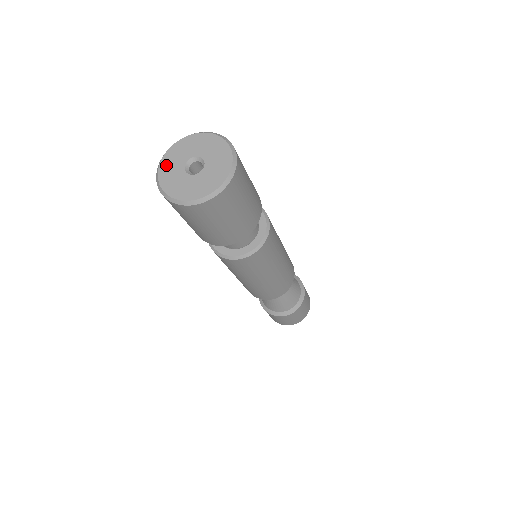
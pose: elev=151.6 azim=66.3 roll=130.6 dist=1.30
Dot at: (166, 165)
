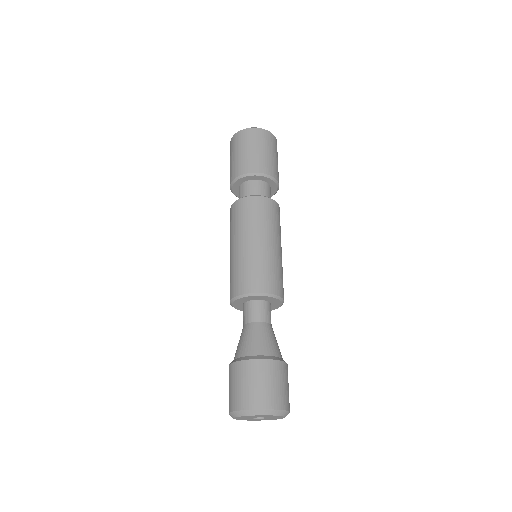
Dot at: occluded
